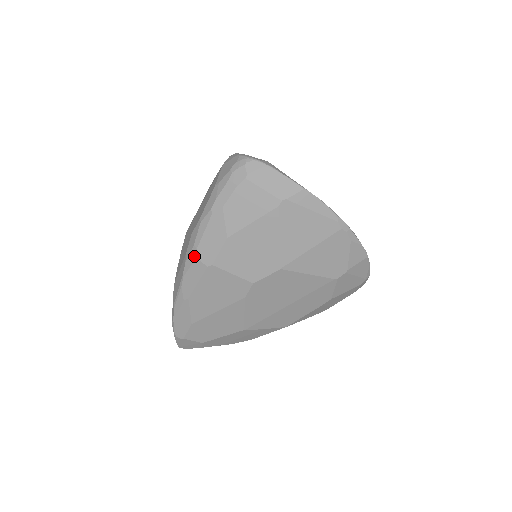
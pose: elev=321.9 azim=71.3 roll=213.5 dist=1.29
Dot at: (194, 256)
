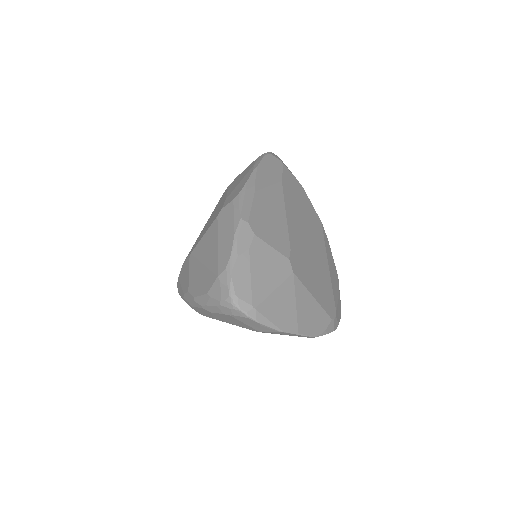
Dot at: (189, 305)
